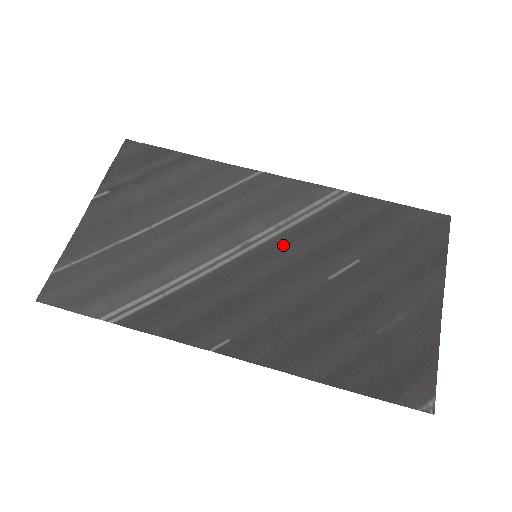
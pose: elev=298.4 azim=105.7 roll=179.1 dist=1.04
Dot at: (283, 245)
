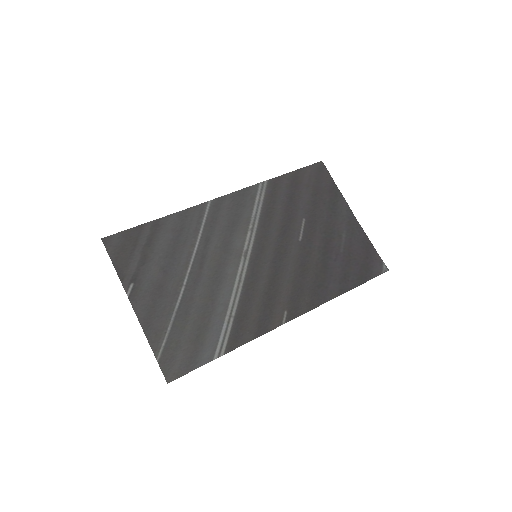
Dot at: (263, 239)
